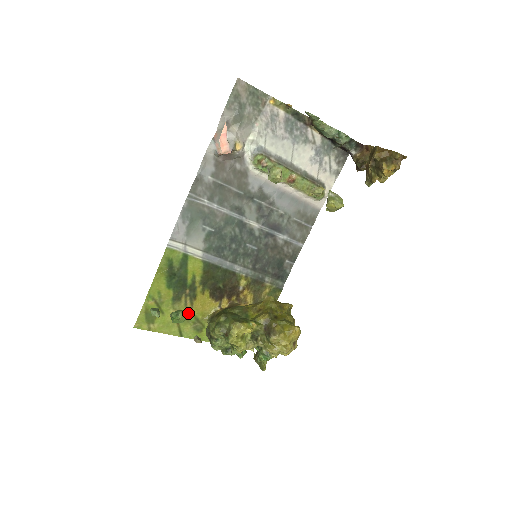
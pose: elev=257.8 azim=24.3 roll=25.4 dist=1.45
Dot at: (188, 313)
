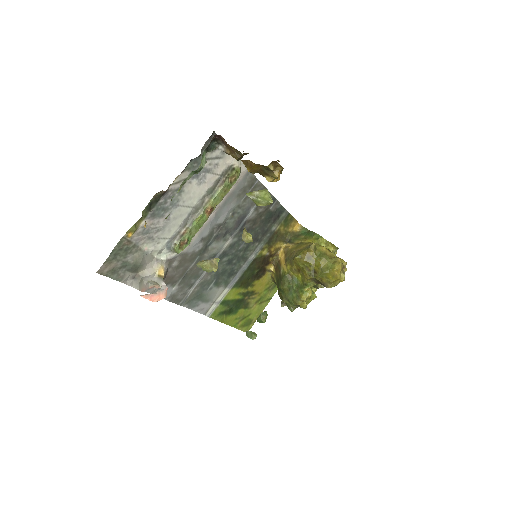
Dot at: (265, 313)
